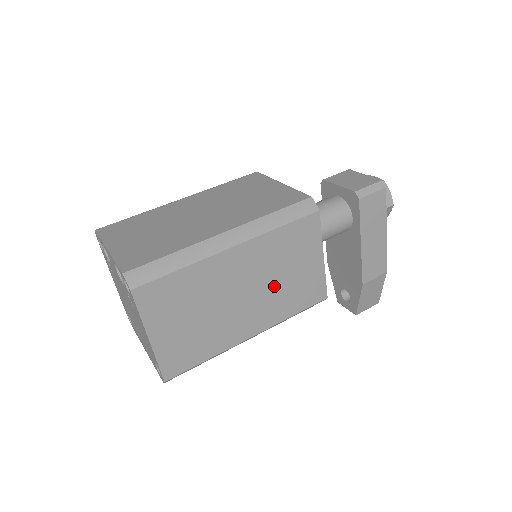
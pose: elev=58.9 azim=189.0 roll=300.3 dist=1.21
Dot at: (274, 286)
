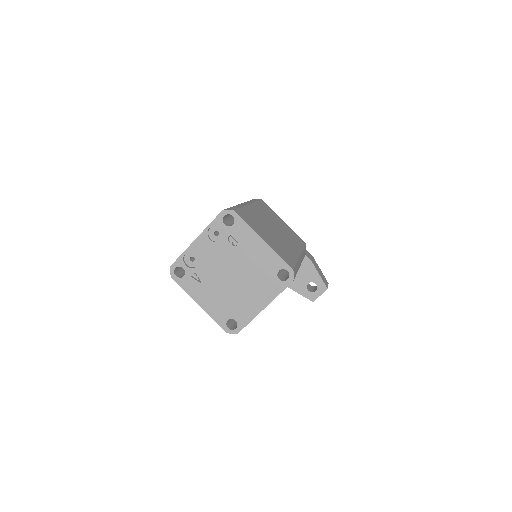
Dot at: (282, 230)
